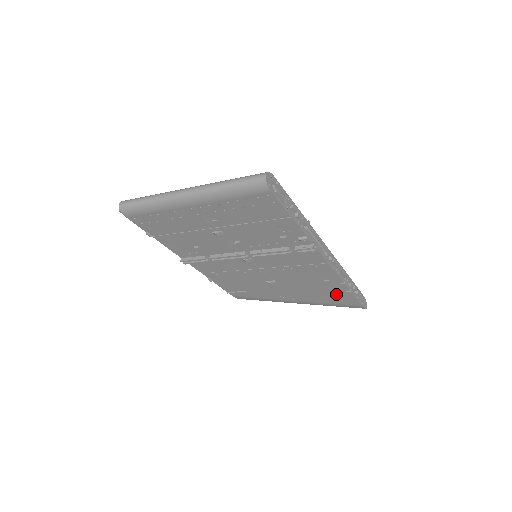
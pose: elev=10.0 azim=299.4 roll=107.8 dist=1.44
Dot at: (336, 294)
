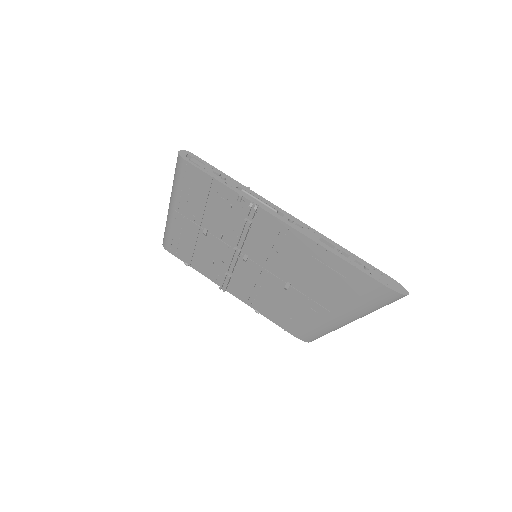
Dot at: (344, 276)
